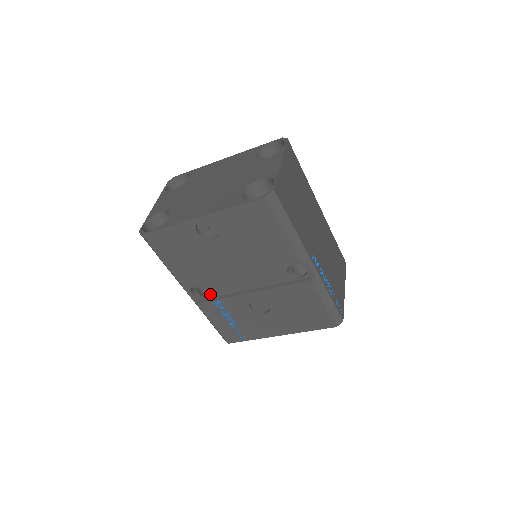
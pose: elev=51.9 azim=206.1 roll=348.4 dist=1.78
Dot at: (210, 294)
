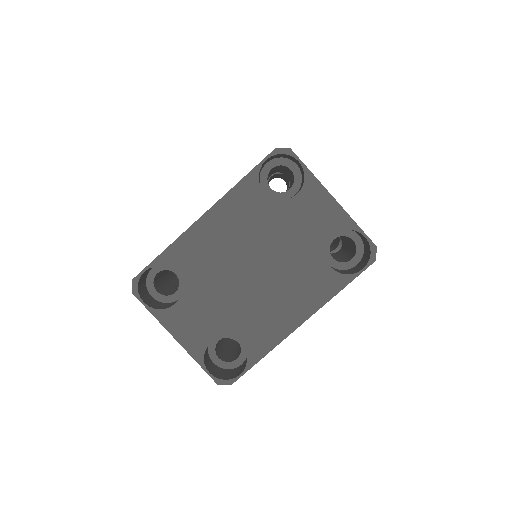
Dot at: occluded
